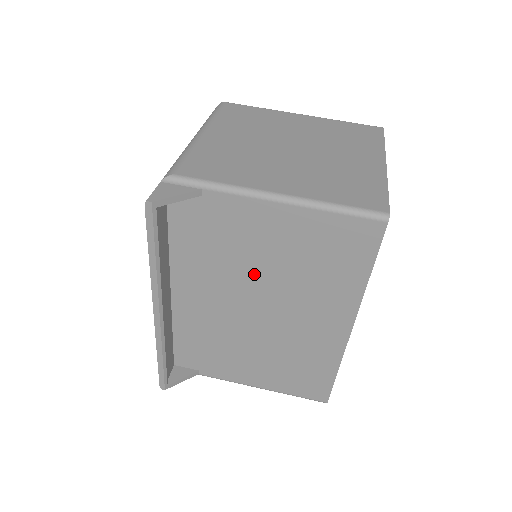
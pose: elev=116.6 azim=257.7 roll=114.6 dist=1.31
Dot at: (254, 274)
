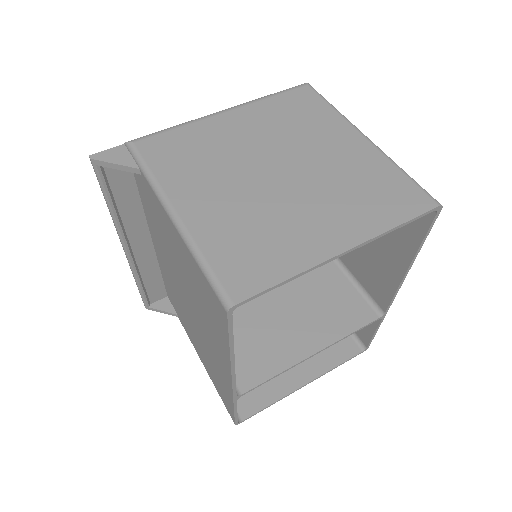
Dot at: (178, 270)
